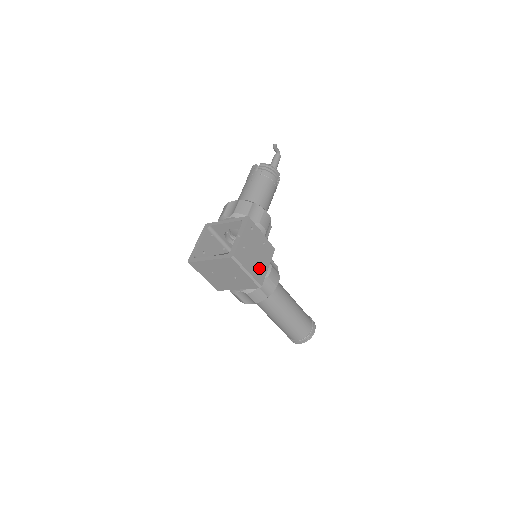
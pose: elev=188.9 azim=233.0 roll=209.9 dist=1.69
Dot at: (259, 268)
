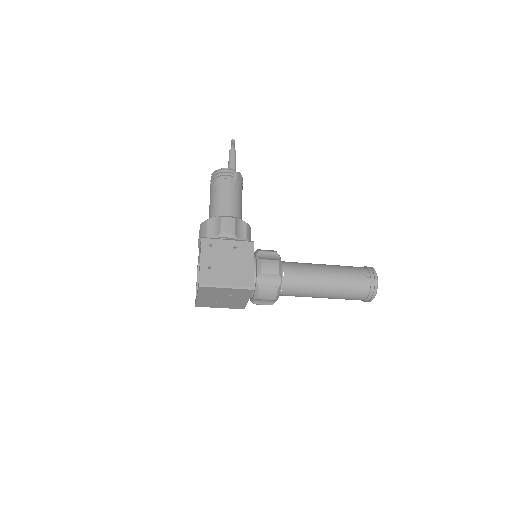
Dot at: (241, 273)
